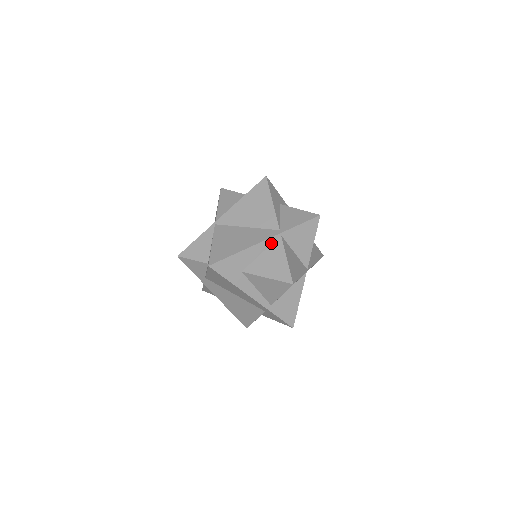
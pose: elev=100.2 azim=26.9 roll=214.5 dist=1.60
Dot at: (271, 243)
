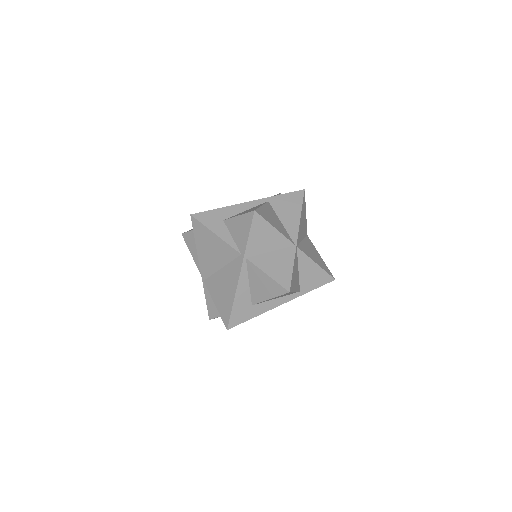
Dot at: (246, 270)
